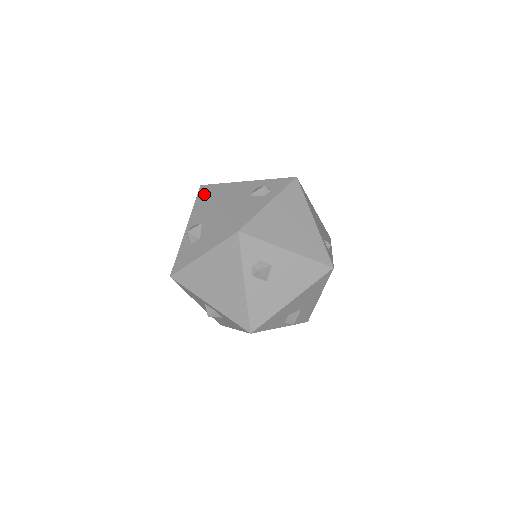
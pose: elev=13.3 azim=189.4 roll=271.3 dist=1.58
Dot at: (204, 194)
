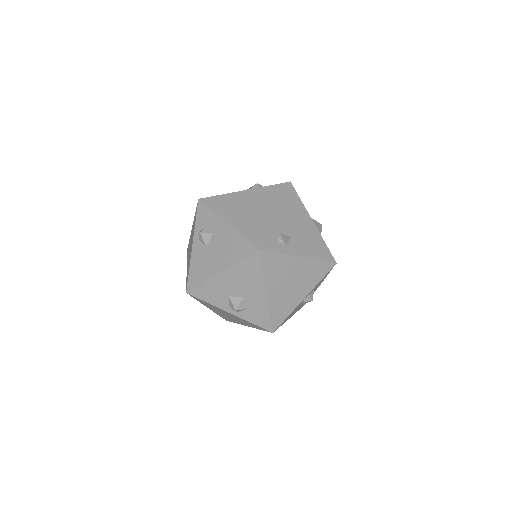
Dot at: occluded
